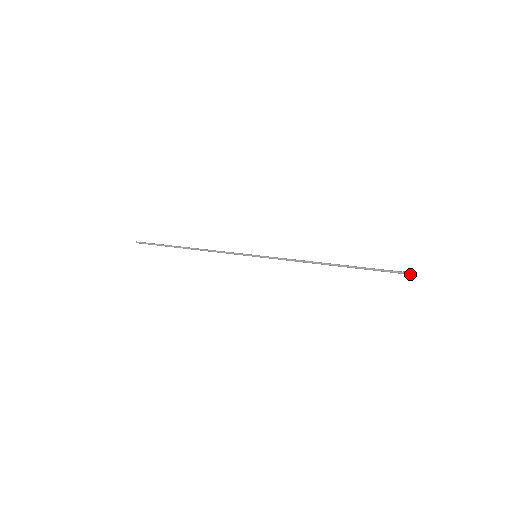
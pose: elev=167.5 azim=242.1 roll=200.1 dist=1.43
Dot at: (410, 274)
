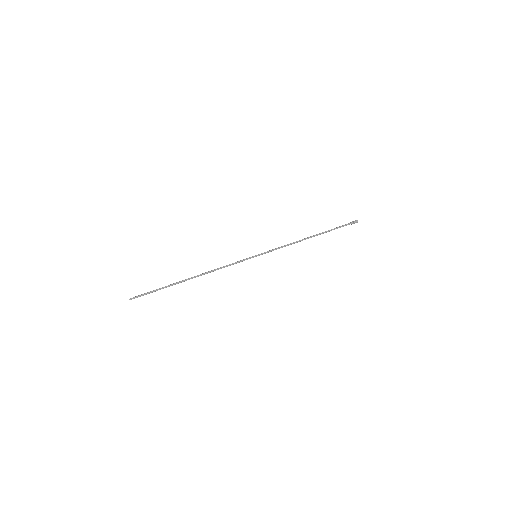
Dot at: (355, 222)
